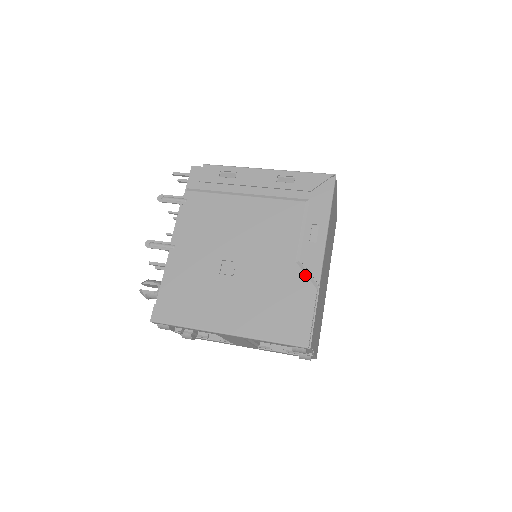
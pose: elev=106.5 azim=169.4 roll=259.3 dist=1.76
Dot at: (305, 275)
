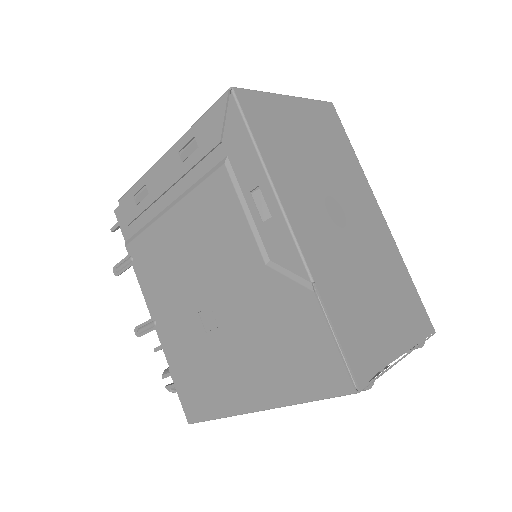
Dot at: (287, 278)
